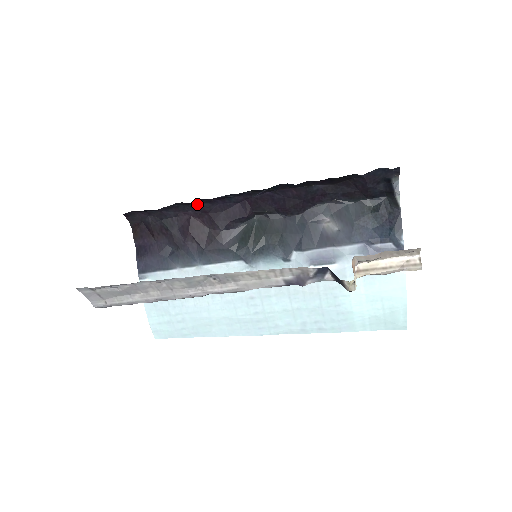
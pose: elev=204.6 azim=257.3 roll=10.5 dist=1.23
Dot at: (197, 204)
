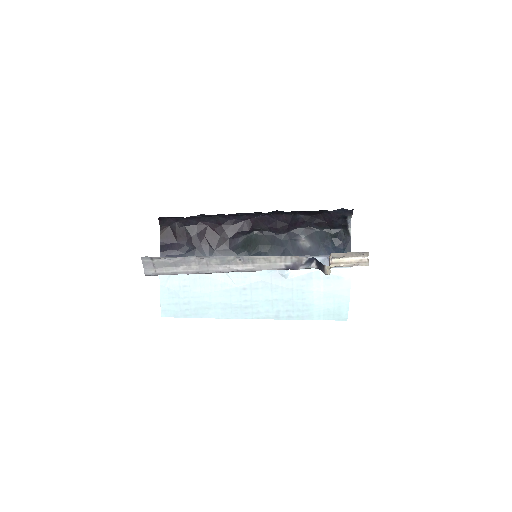
Dot at: (215, 217)
